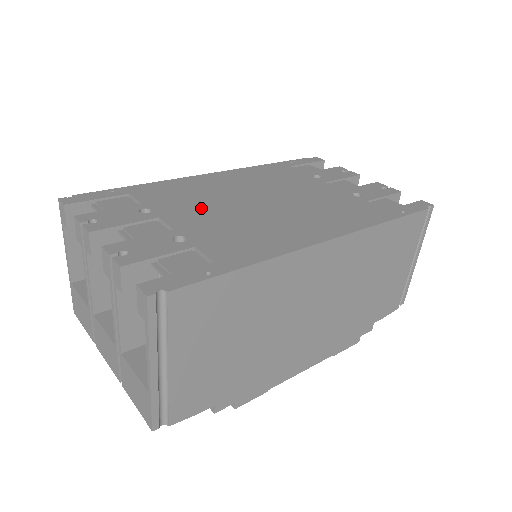
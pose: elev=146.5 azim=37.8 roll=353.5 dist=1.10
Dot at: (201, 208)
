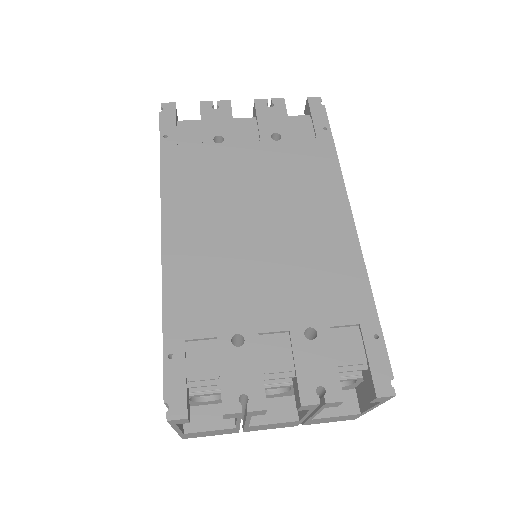
Dot at: (252, 286)
